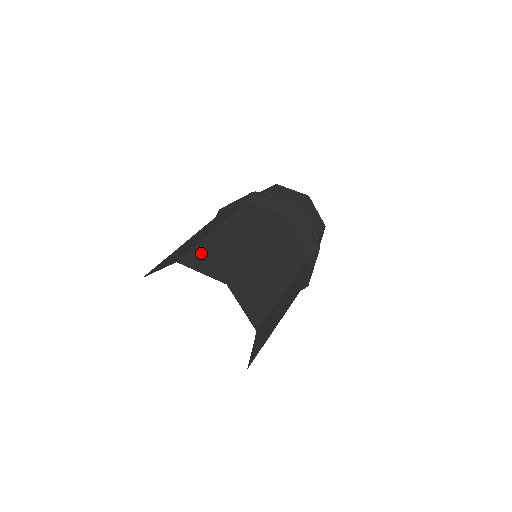
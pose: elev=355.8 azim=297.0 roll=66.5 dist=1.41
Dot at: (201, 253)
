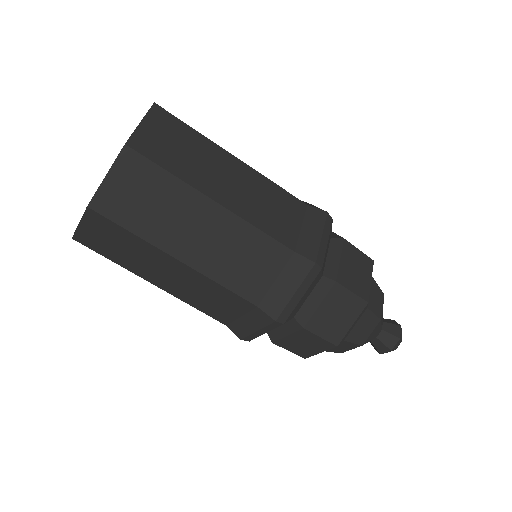
Dot at: occluded
